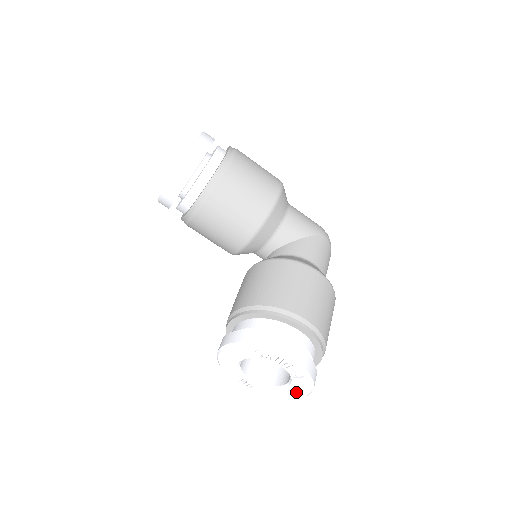
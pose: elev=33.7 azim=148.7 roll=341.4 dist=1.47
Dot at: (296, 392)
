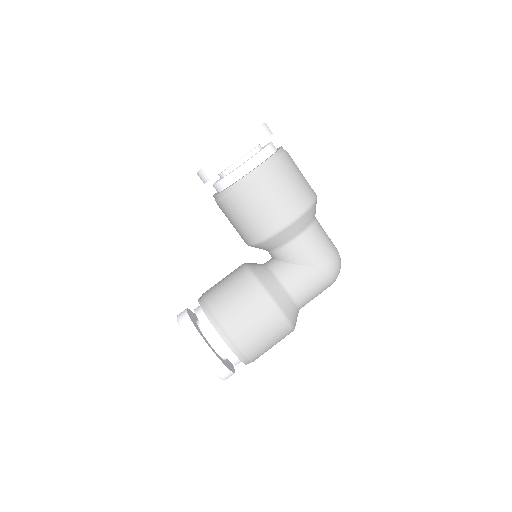
Dot at: occluded
